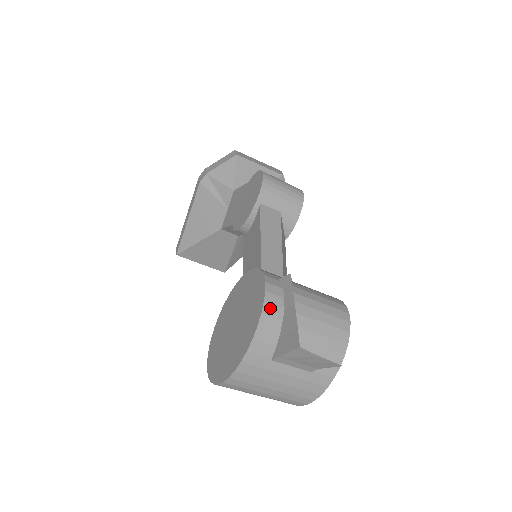
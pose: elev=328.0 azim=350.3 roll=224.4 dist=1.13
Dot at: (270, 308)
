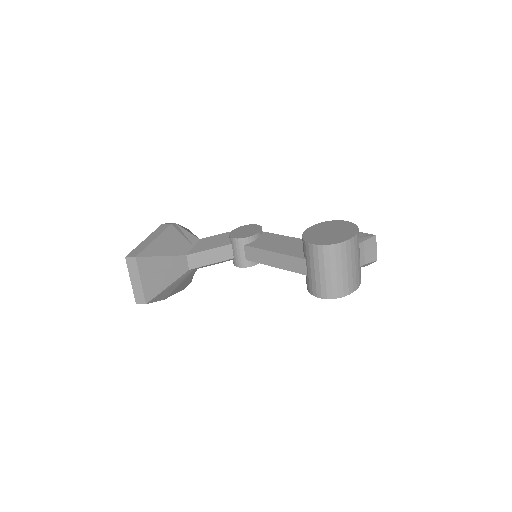
Dot at: occluded
